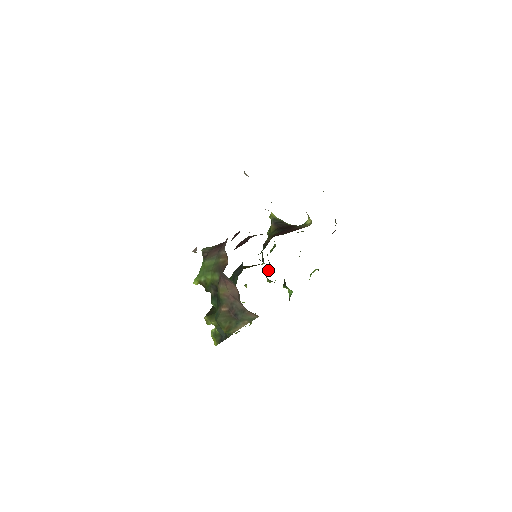
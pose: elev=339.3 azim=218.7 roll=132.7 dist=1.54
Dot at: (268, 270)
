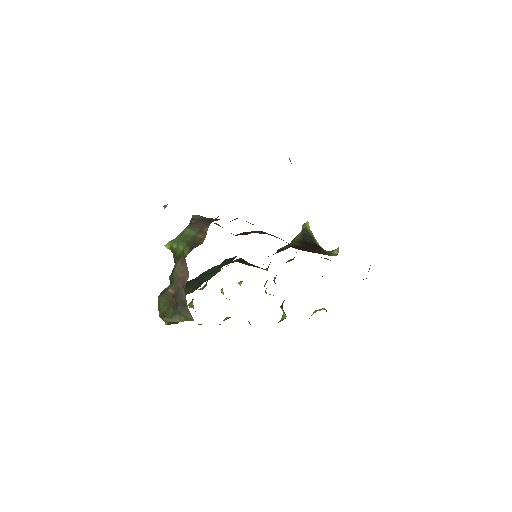
Dot at: (273, 280)
